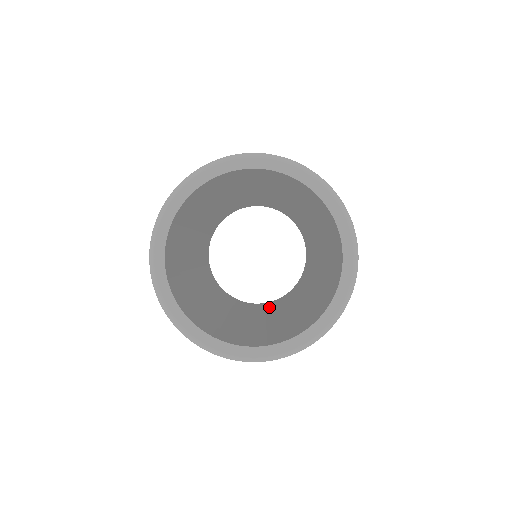
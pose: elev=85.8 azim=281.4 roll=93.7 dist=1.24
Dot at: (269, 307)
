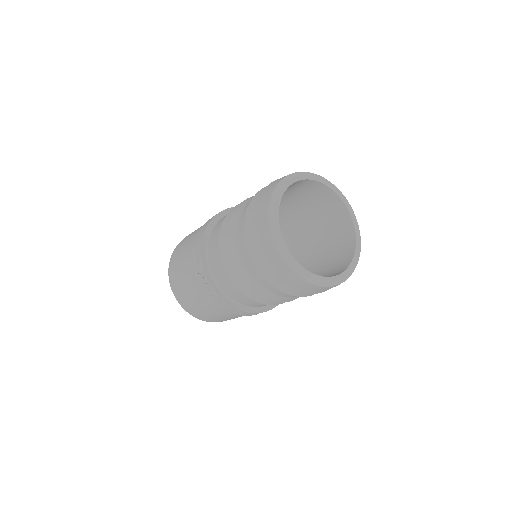
Dot at: occluded
